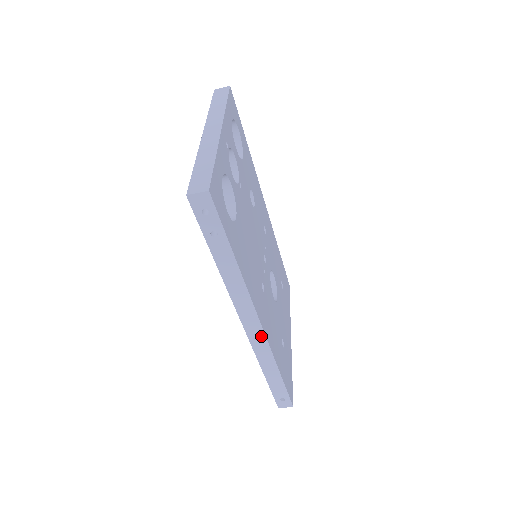
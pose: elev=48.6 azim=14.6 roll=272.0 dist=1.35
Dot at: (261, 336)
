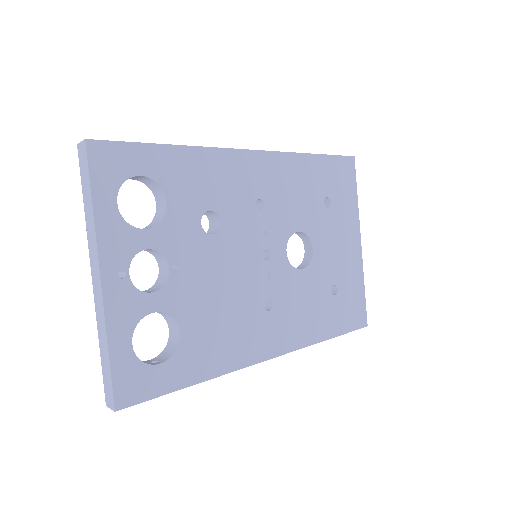
Dot at: (281, 354)
